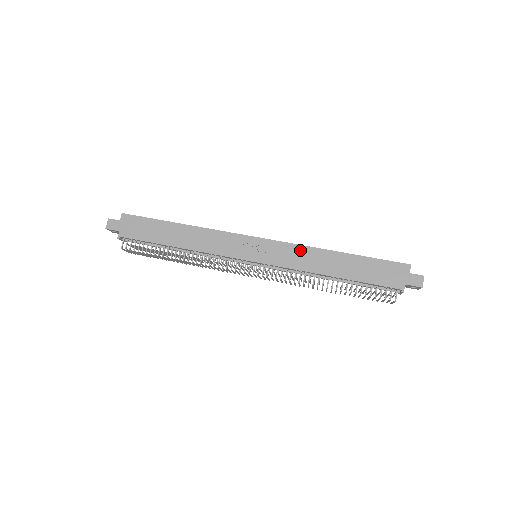
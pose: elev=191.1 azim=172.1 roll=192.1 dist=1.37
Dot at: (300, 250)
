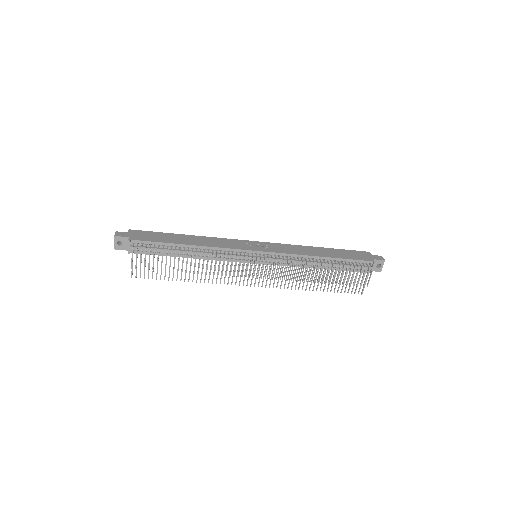
Dot at: (291, 246)
